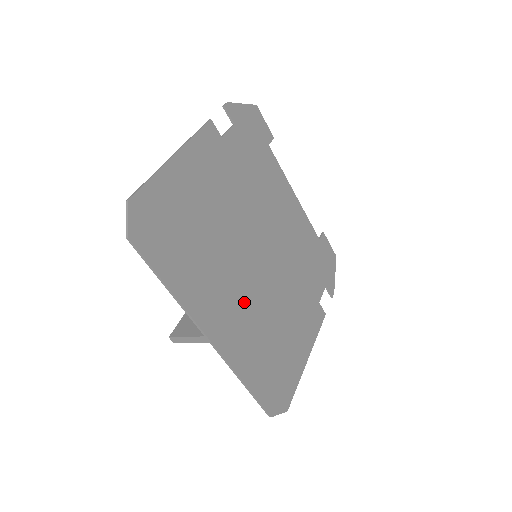
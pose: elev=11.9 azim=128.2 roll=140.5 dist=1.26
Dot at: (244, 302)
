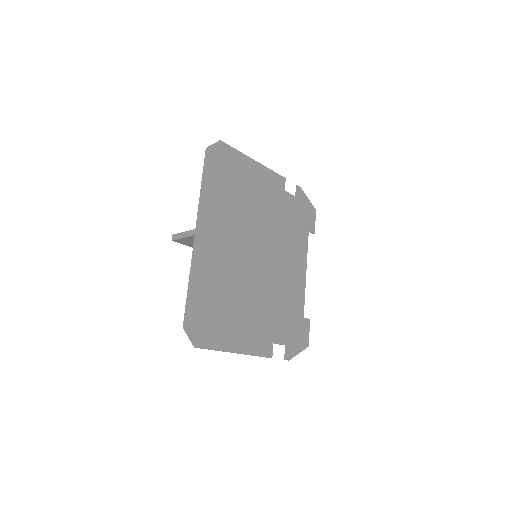
Dot at: (229, 254)
